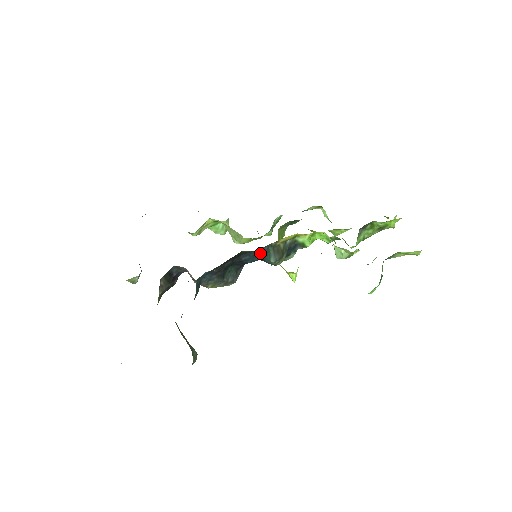
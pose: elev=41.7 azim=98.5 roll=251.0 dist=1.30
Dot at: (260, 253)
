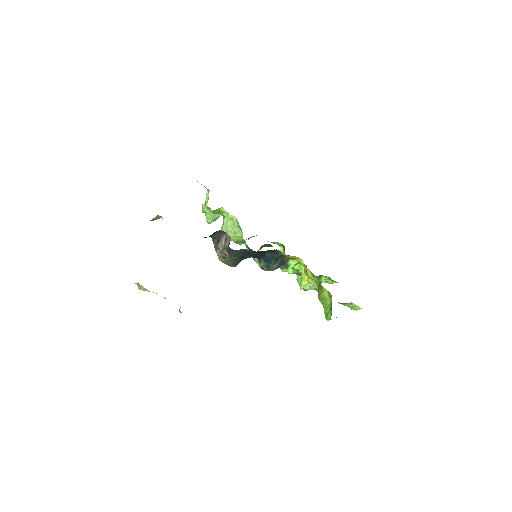
Dot at: (277, 257)
